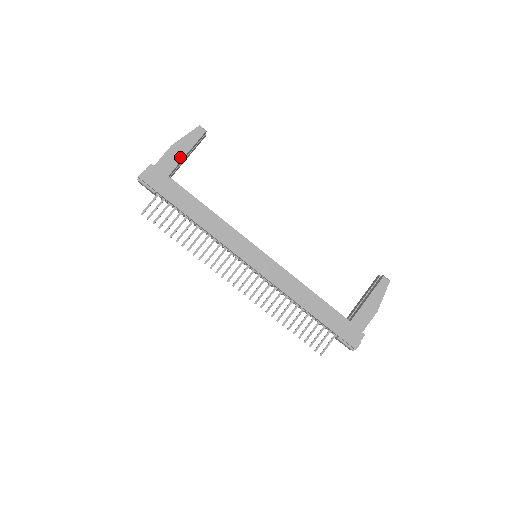
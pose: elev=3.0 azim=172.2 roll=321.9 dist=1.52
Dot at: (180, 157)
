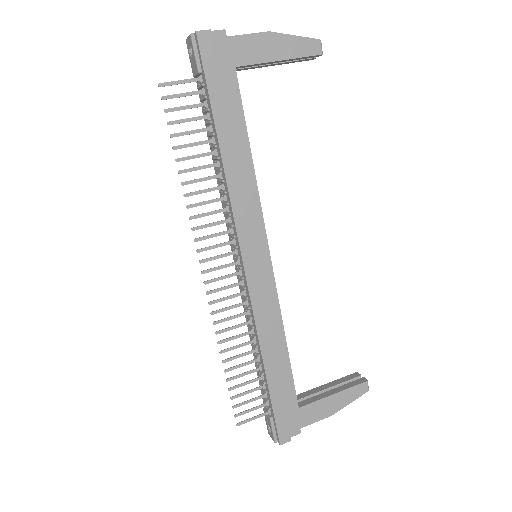
Dot at: (268, 56)
